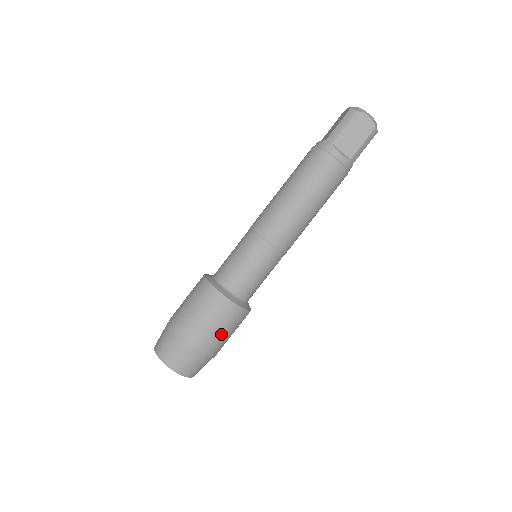
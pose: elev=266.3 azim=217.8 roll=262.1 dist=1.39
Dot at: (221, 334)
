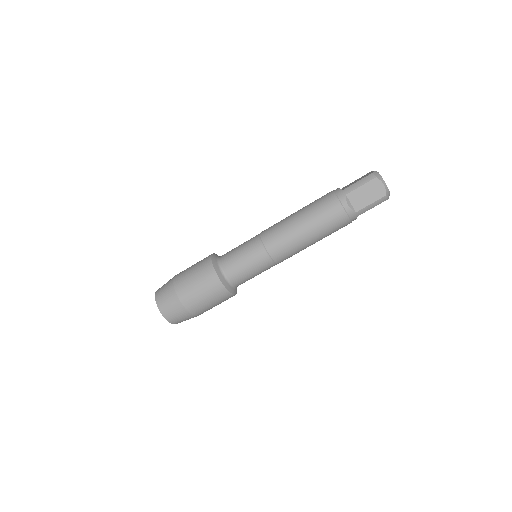
Dot at: (205, 302)
